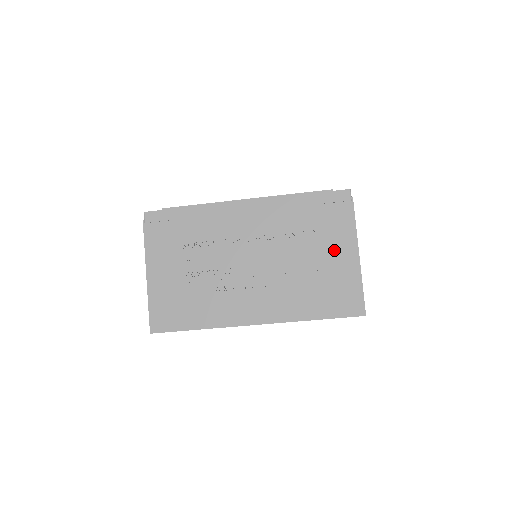
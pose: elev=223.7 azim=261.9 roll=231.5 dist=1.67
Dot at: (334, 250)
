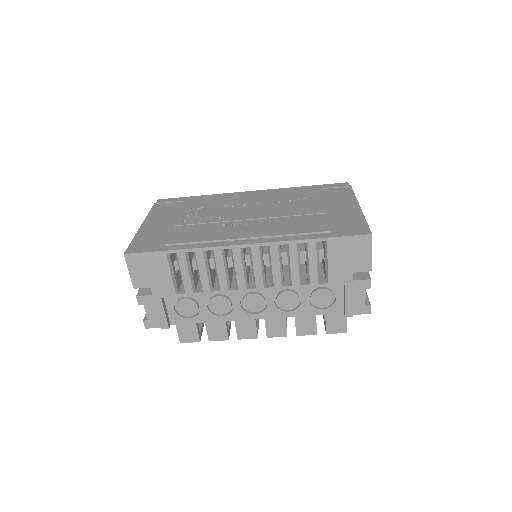
Dot at: (334, 206)
